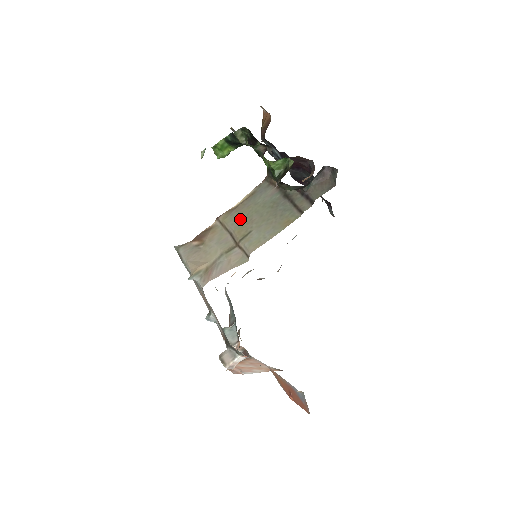
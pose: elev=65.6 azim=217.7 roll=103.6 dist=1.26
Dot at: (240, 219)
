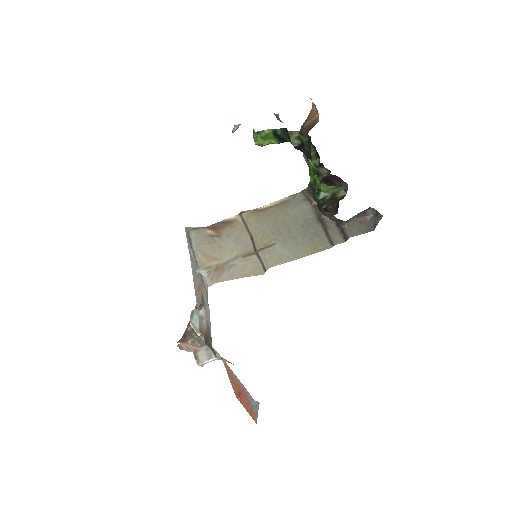
Dot at: (266, 225)
